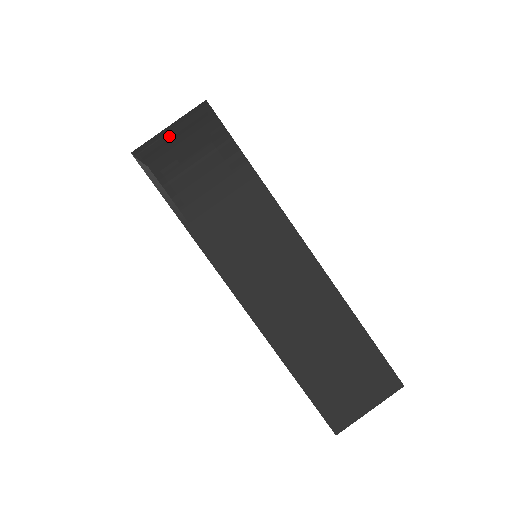
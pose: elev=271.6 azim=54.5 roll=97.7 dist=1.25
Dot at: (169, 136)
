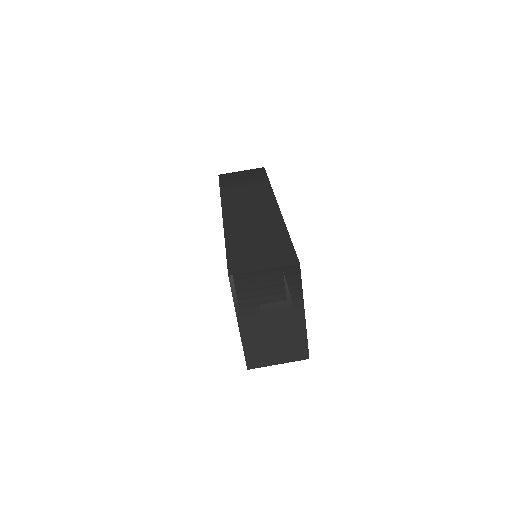
Dot at: (239, 173)
